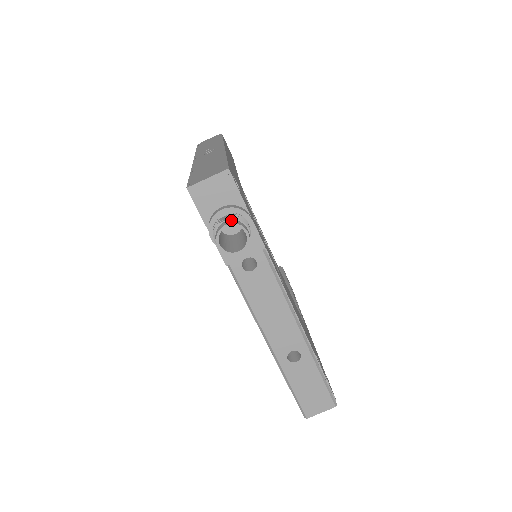
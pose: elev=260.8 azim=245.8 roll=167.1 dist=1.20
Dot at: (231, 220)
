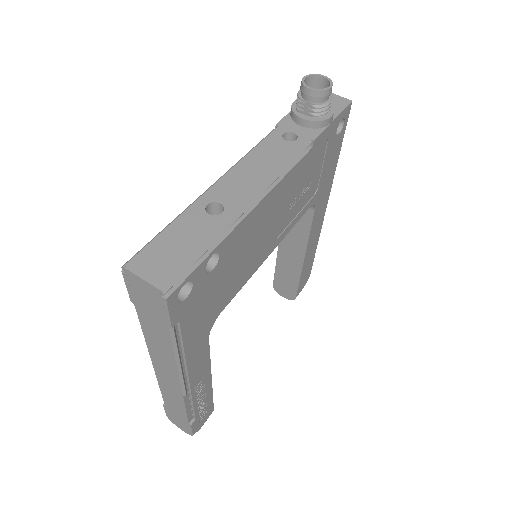
Dot at: (328, 84)
